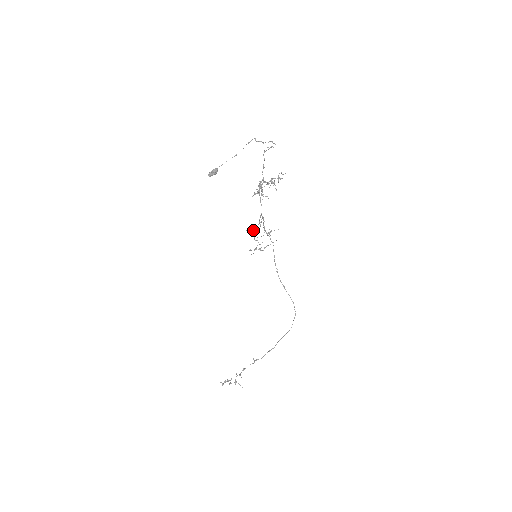
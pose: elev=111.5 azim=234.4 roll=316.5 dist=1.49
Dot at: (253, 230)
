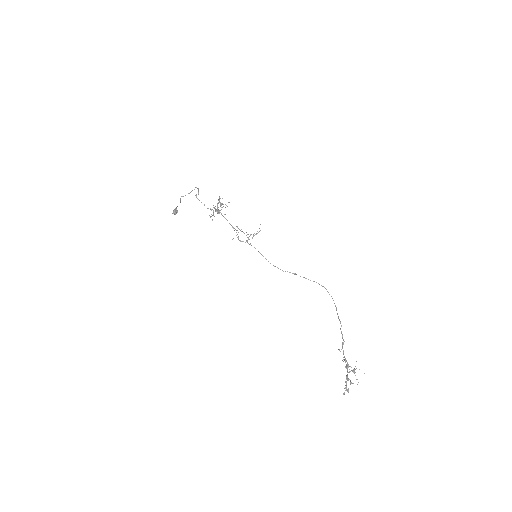
Dot at: occluded
